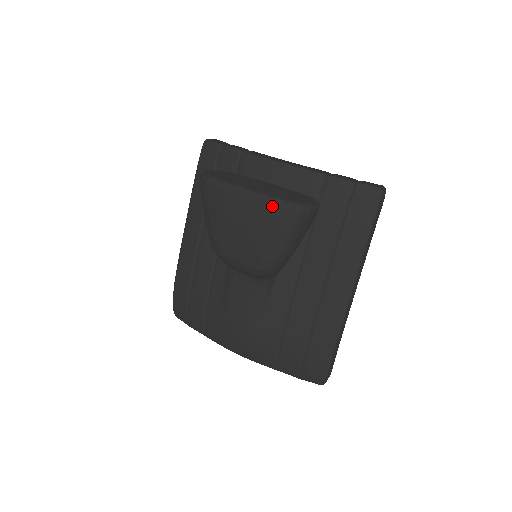
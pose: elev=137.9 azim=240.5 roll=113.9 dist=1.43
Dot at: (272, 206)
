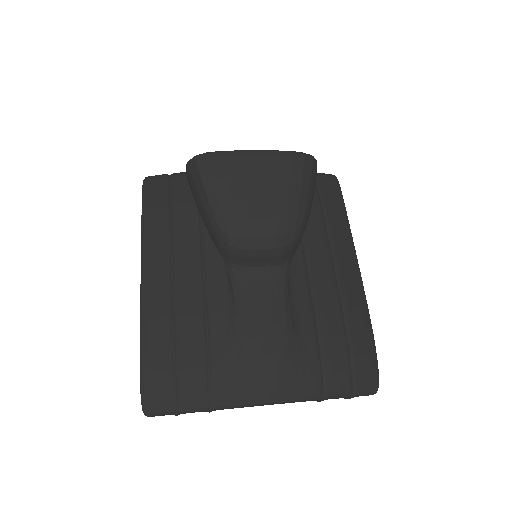
Dot at: (288, 156)
